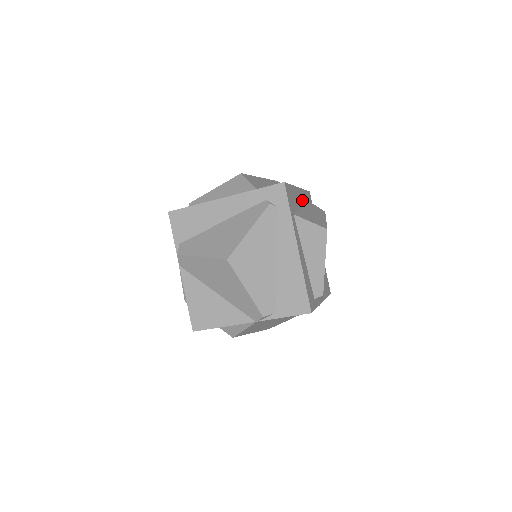
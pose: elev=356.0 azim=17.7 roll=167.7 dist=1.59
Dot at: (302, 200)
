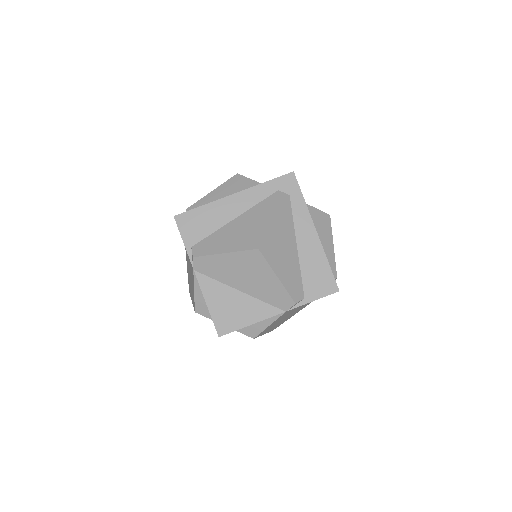
Dot at: occluded
